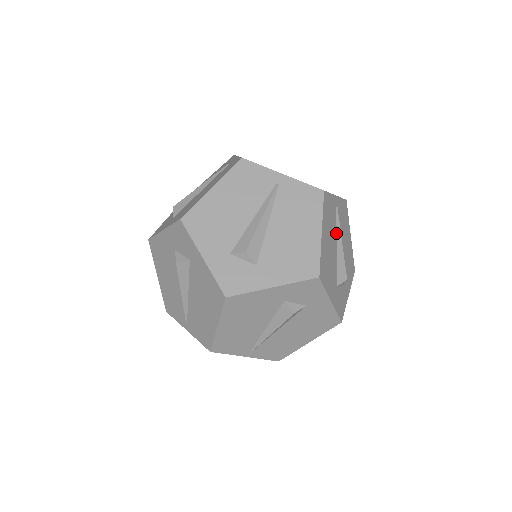
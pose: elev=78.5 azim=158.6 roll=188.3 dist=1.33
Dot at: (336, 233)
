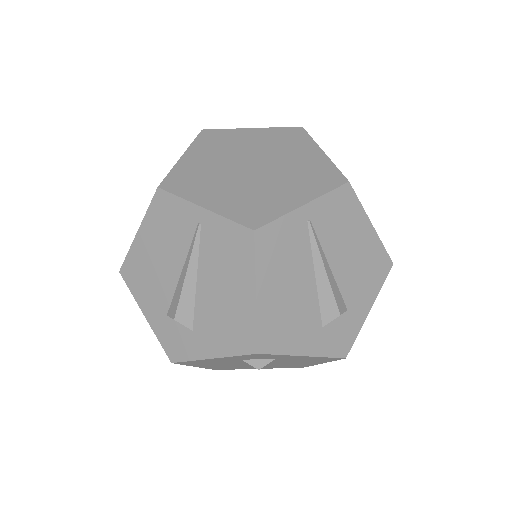
Dot at: (312, 259)
